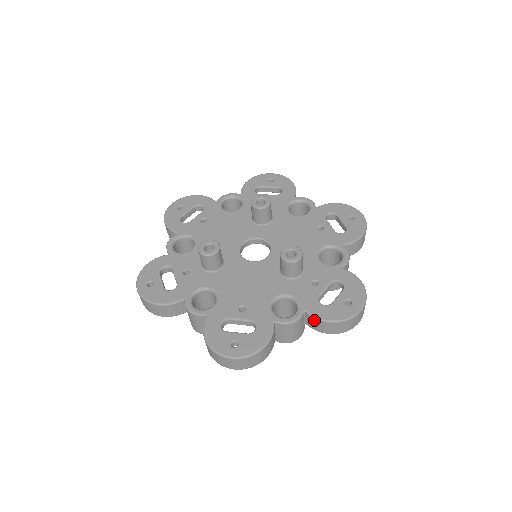
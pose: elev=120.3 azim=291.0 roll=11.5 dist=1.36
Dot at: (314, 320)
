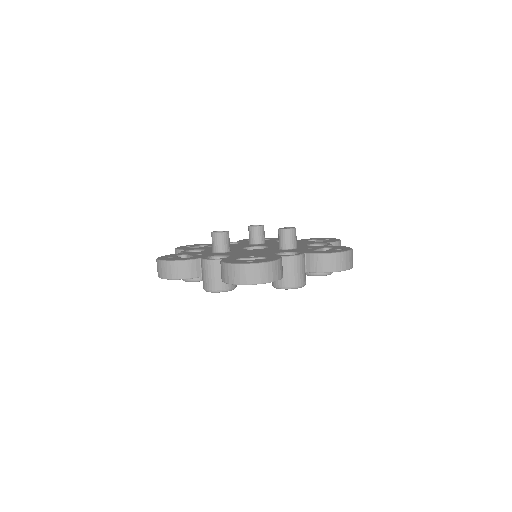
Dot at: (314, 258)
